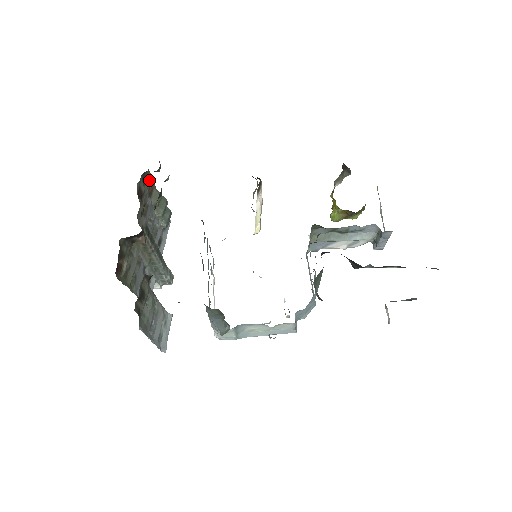
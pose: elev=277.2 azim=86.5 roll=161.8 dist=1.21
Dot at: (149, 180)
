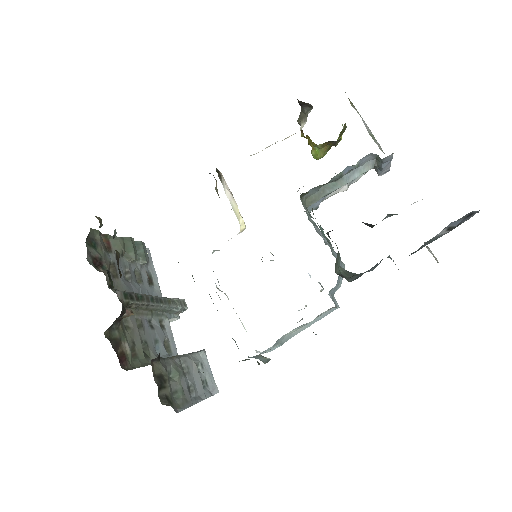
Dot at: (98, 238)
